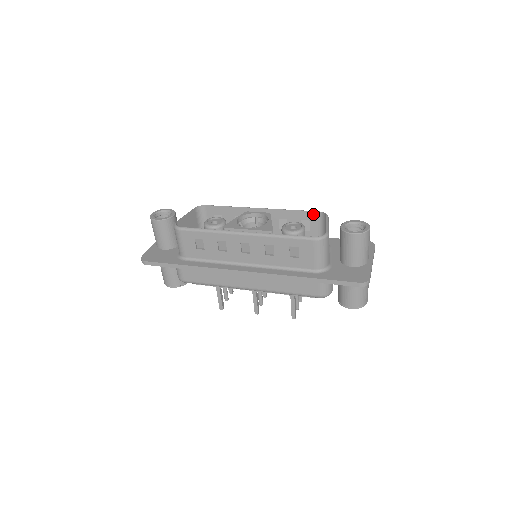
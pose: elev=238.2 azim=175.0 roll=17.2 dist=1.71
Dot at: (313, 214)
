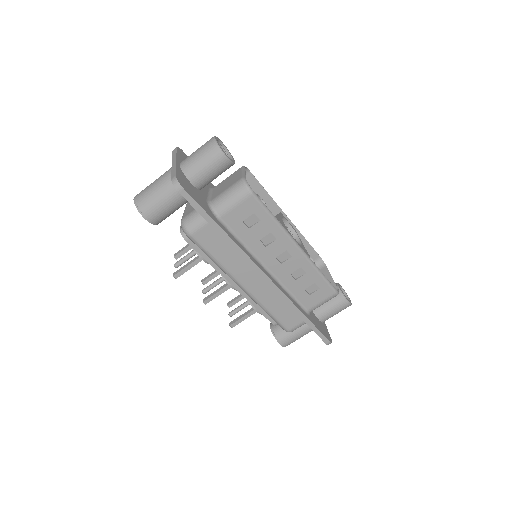
Dot at: (315, 255)
